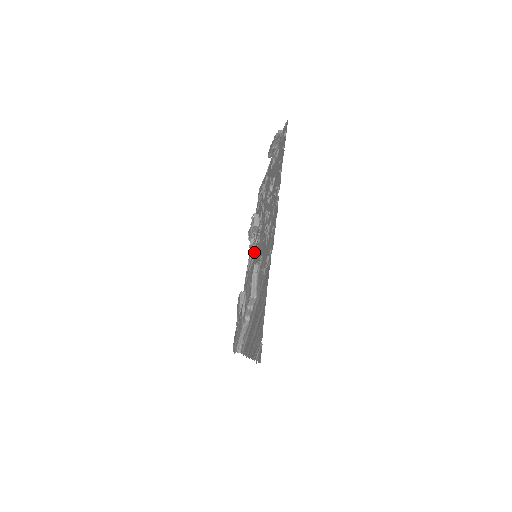
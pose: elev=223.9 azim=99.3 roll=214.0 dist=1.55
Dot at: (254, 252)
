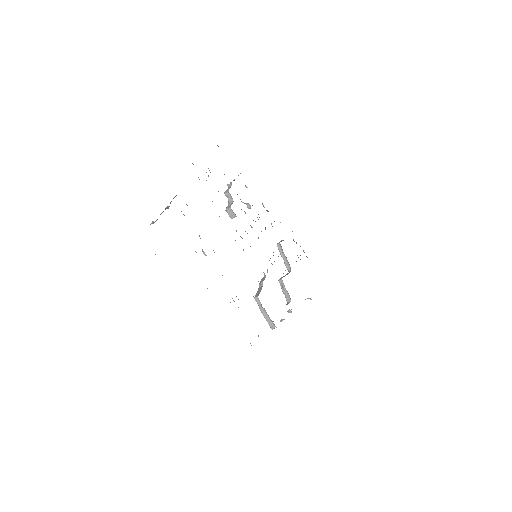
Dot at: occluded
